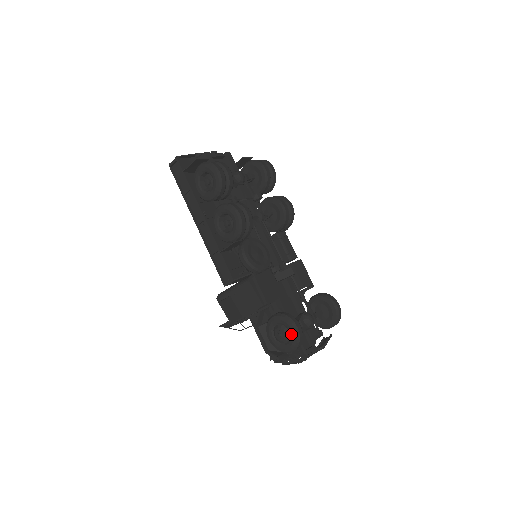
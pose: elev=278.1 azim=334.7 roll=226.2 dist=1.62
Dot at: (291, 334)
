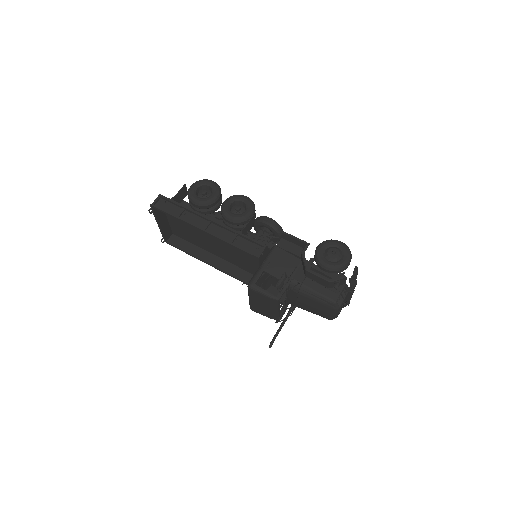
Dot at: (341, 247)
